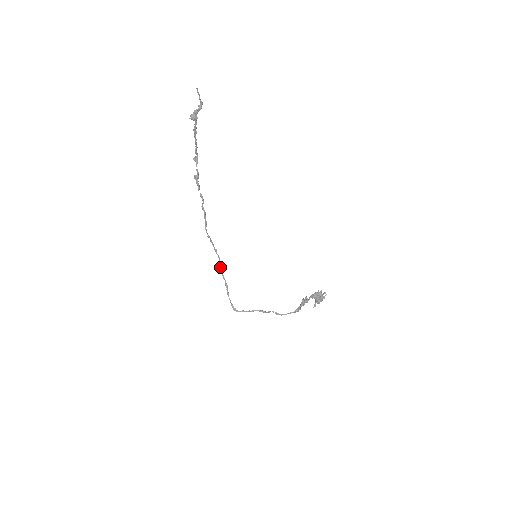
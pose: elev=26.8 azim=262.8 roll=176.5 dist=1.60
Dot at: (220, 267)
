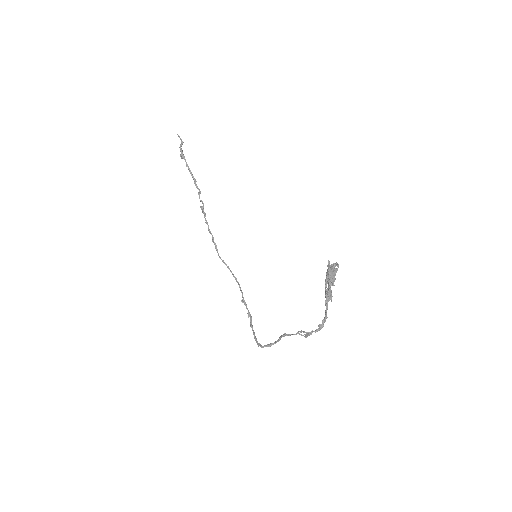
Dot at: (242, 296)
